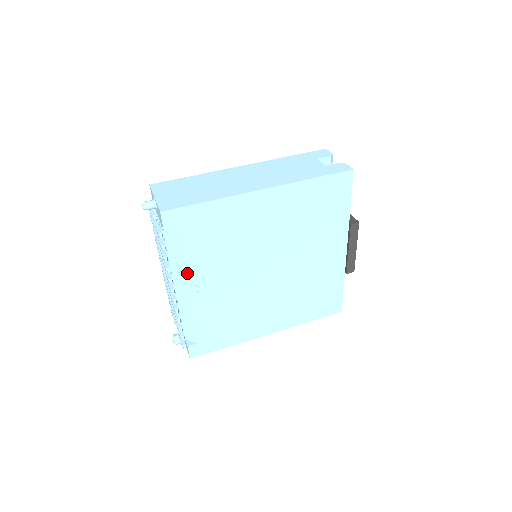
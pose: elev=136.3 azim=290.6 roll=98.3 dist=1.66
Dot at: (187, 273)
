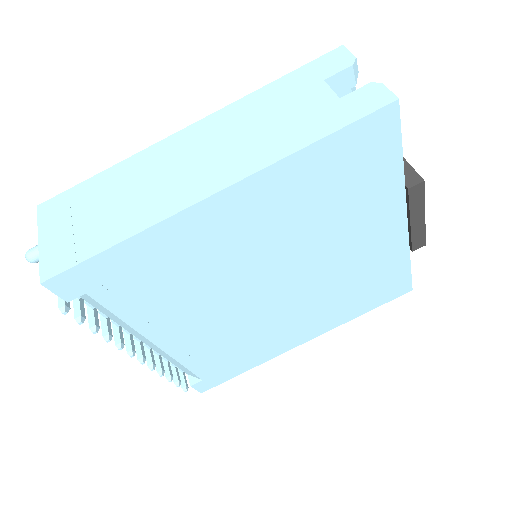
Dot at: (141, 330)
